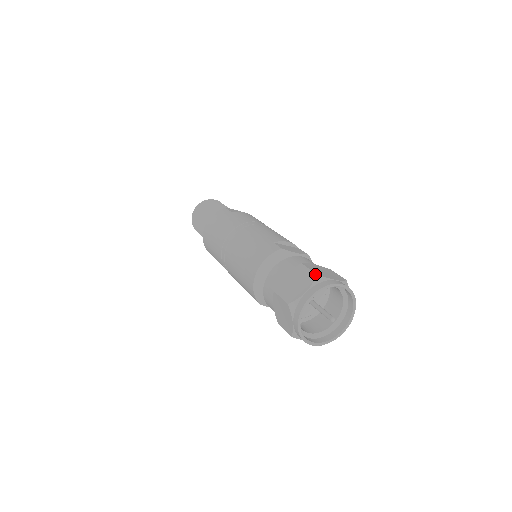
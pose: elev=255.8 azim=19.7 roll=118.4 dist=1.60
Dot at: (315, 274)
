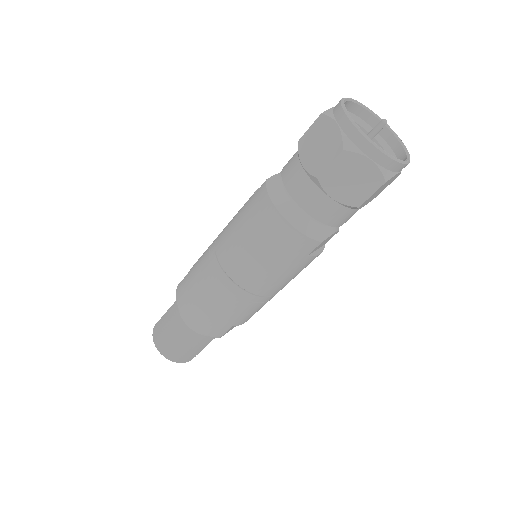
Dot at: (320, 116)
